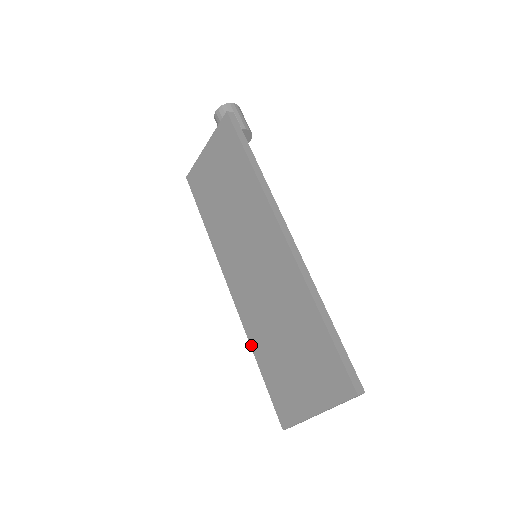
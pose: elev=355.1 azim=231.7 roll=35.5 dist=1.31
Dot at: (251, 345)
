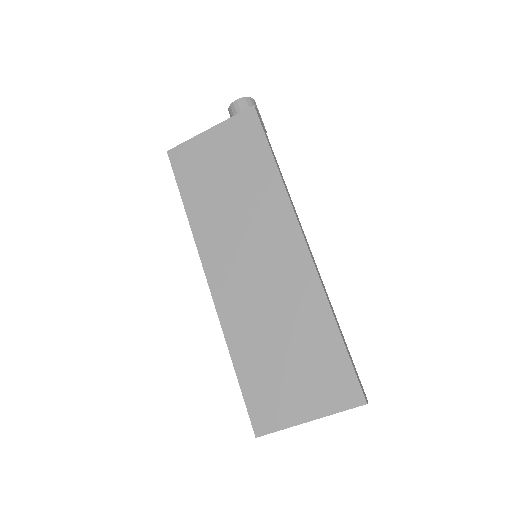
Dot at: (229, 346)
